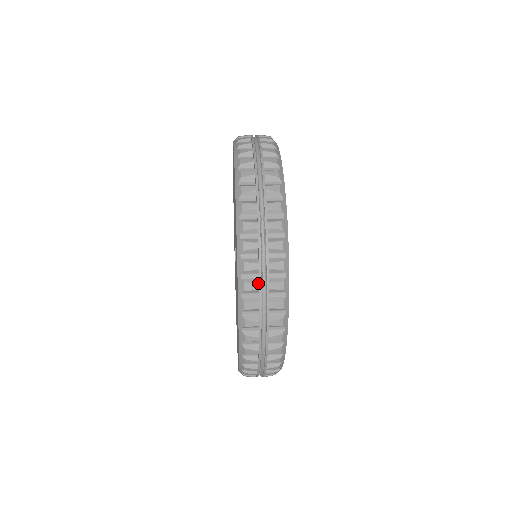
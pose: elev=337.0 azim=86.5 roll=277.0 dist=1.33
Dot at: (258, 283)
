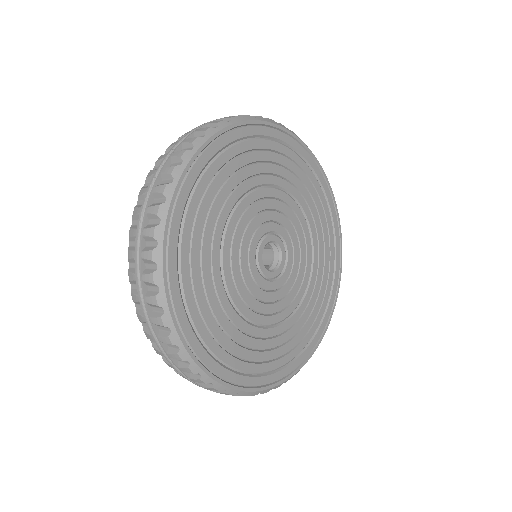
Dot at: (148, 187)
